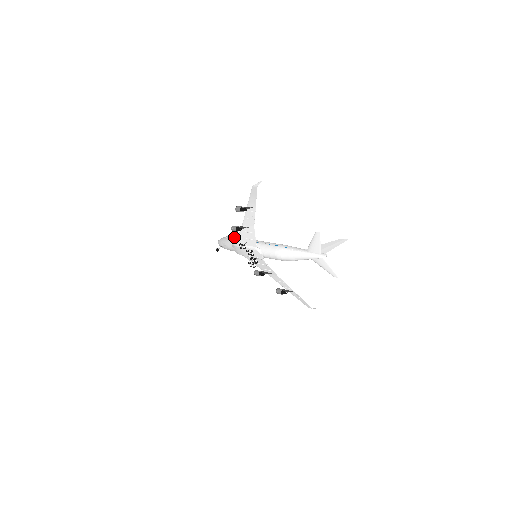
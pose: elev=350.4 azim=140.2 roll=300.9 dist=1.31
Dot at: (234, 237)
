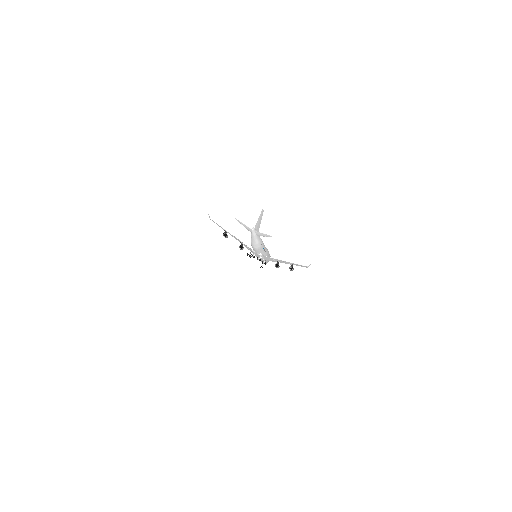
Dot at: occluded
